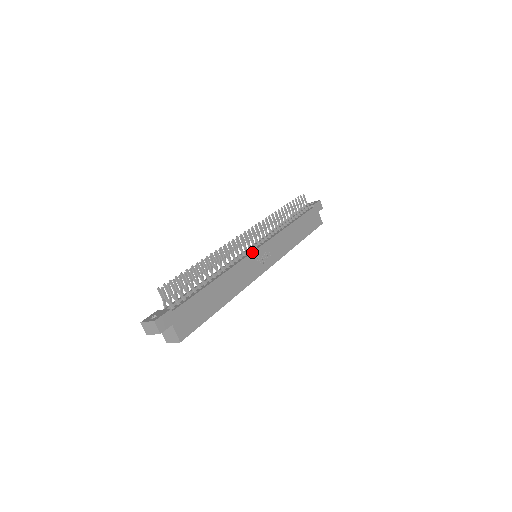
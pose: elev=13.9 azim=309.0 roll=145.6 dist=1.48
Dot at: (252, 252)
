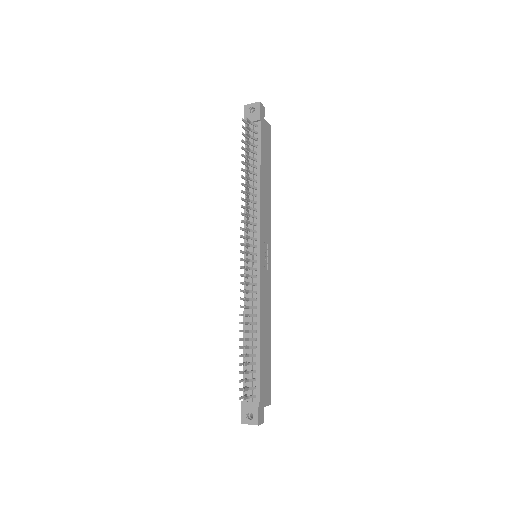
Dot at: (260, 268)
